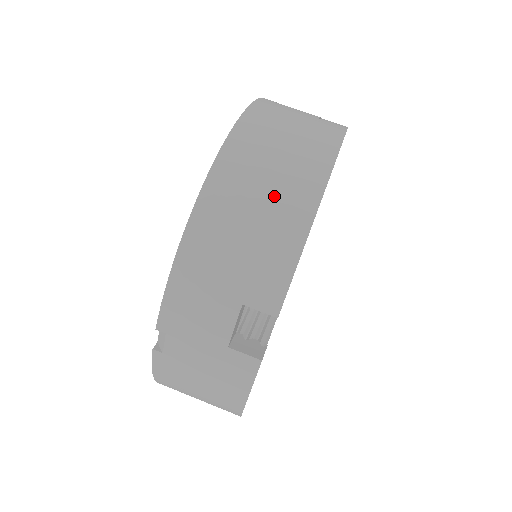
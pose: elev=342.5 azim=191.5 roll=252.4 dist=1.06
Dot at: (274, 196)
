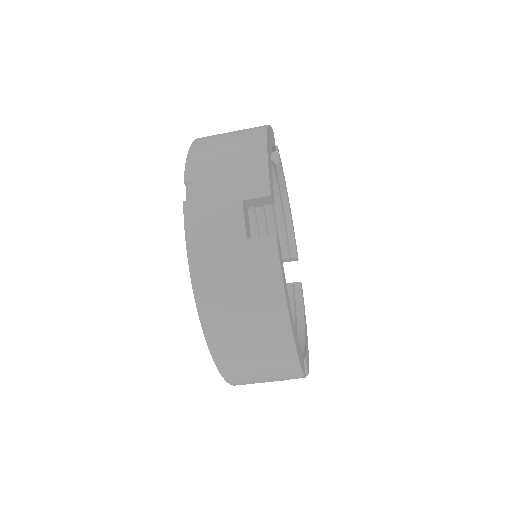
Dot at: (263, 353)
